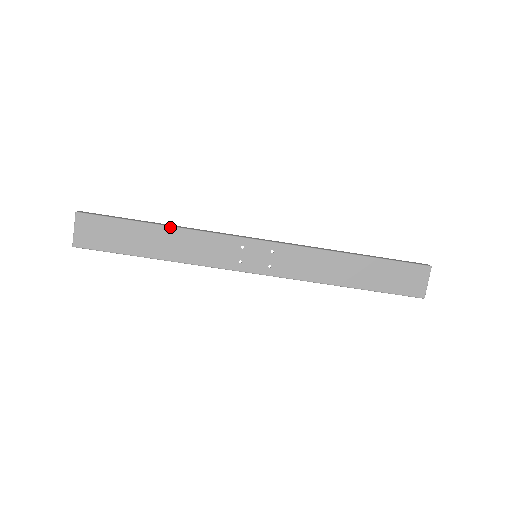
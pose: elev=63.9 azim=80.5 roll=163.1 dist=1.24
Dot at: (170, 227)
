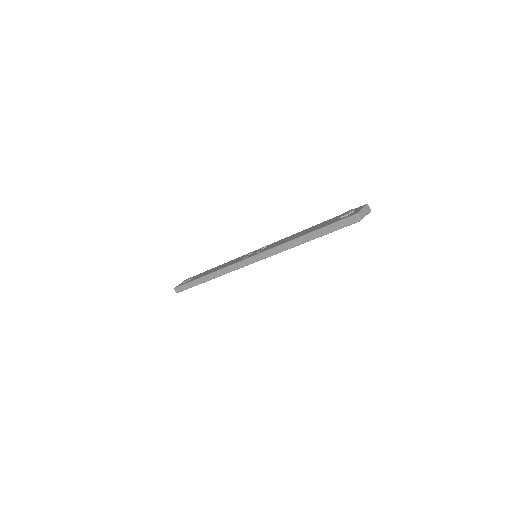
Dot at: occluded
